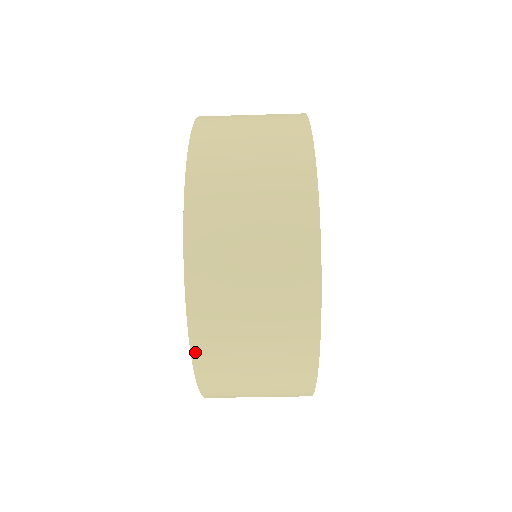
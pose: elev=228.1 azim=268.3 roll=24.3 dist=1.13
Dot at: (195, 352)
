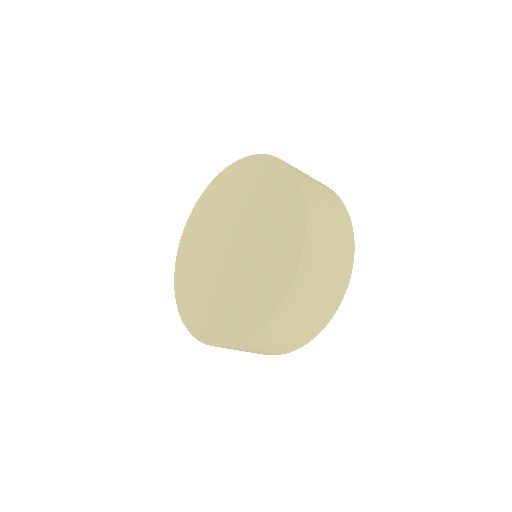
Dot at: (233, 345)
